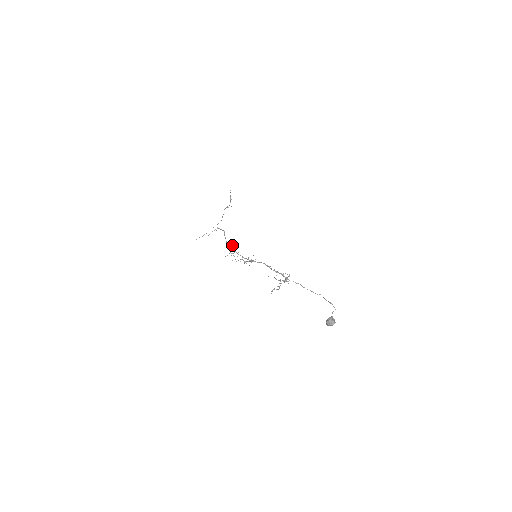
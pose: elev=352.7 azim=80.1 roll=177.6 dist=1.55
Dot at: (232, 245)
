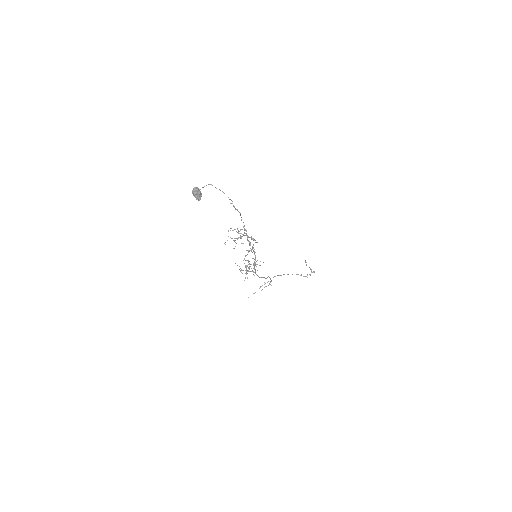
Dot at: occluded
